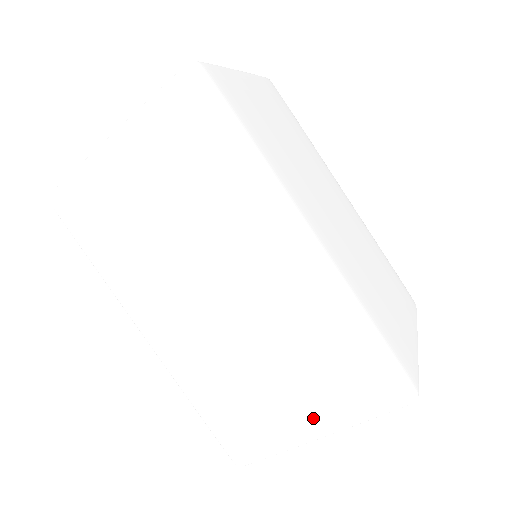
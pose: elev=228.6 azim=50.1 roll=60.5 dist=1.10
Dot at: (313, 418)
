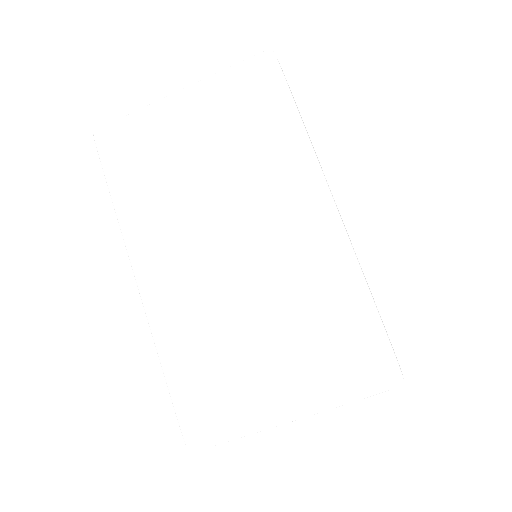
Dot at: (292, 392)
